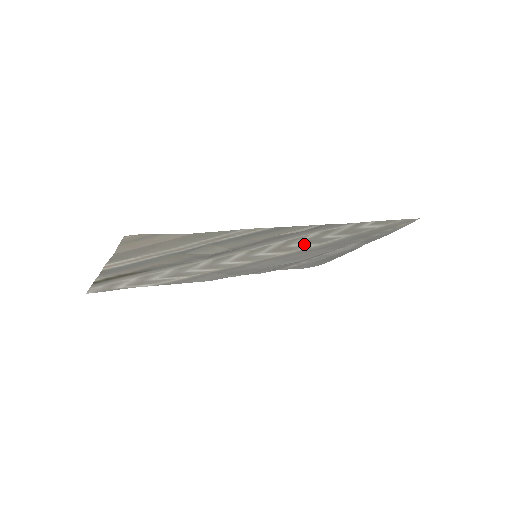
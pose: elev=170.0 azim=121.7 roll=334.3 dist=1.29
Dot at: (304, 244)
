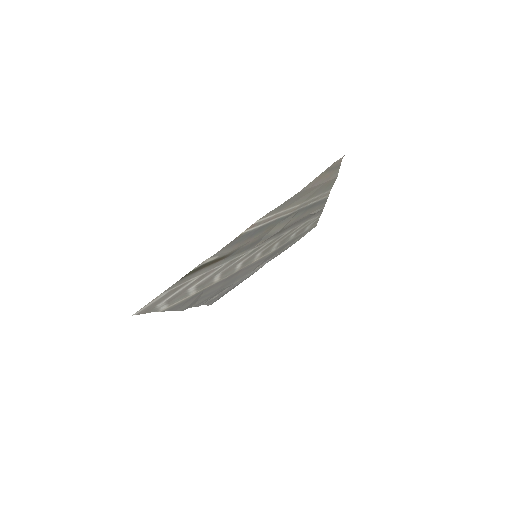
Dot at: (276, 245)
